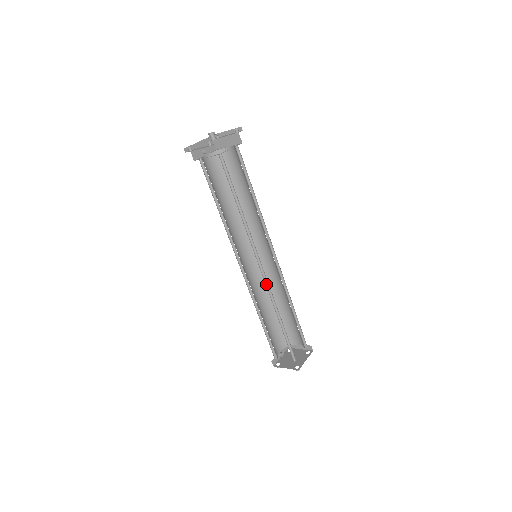
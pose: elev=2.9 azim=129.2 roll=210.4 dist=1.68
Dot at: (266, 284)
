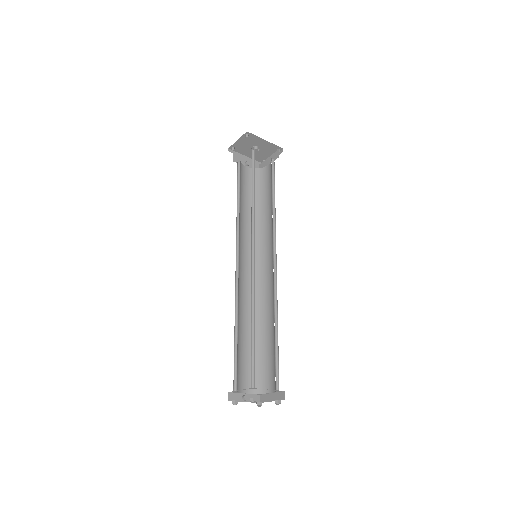
Dot at: (252, 275)
